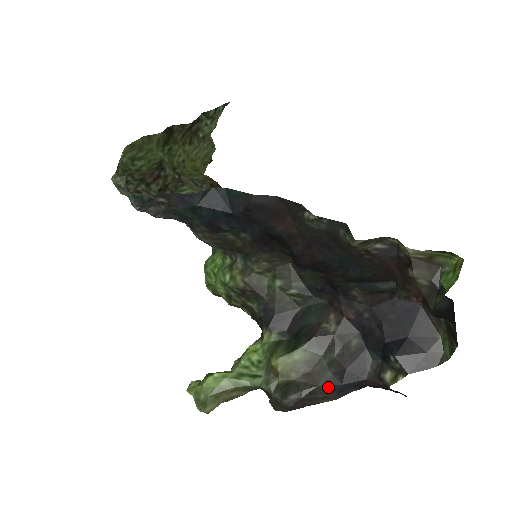
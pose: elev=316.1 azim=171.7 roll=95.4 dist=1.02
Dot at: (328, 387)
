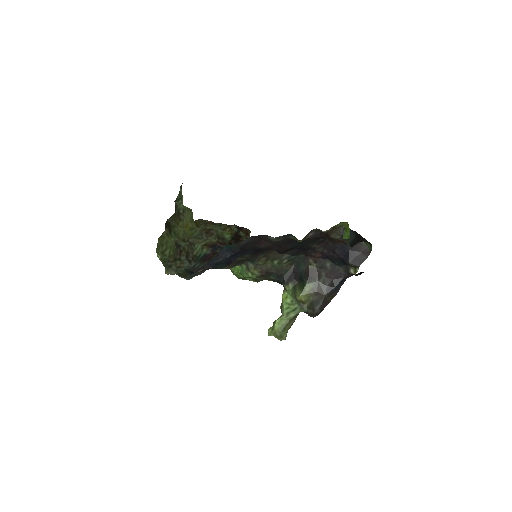
Dot at: (330, 293)
